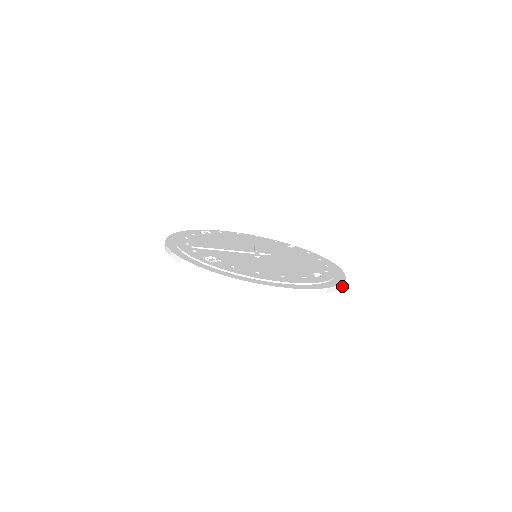
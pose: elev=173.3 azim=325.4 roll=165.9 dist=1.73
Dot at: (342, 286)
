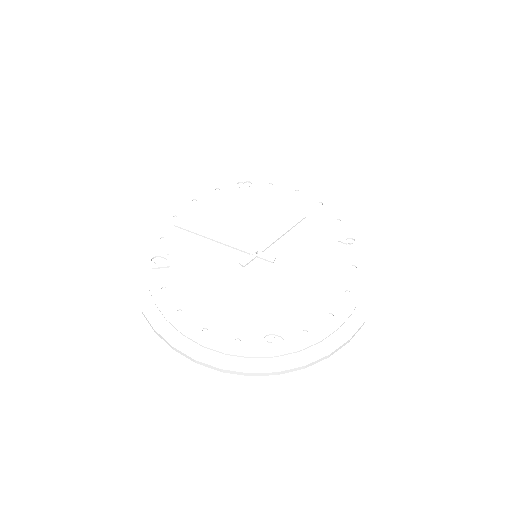
Dot at: (304, 367)
